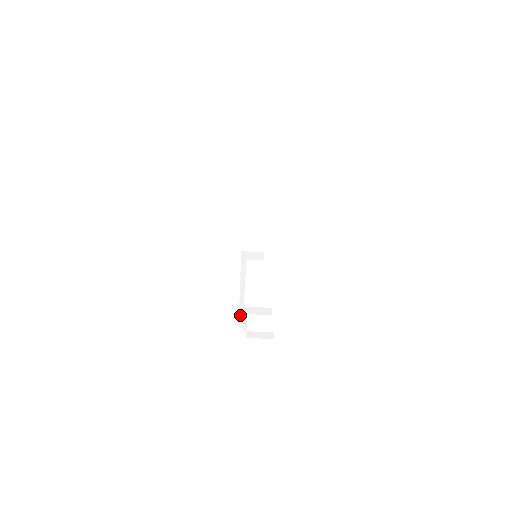
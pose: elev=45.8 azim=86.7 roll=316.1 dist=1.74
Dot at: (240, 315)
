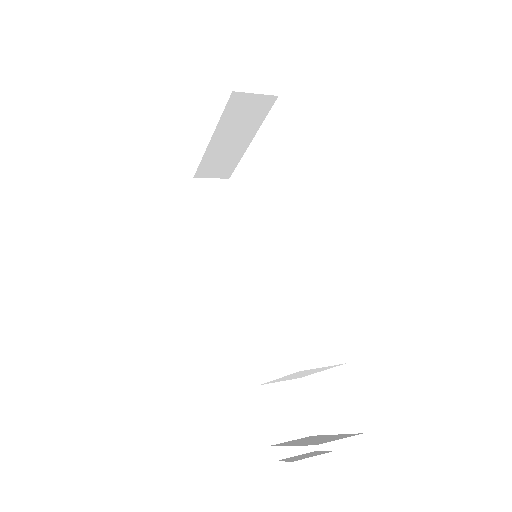
Dot at: (218, 329)
